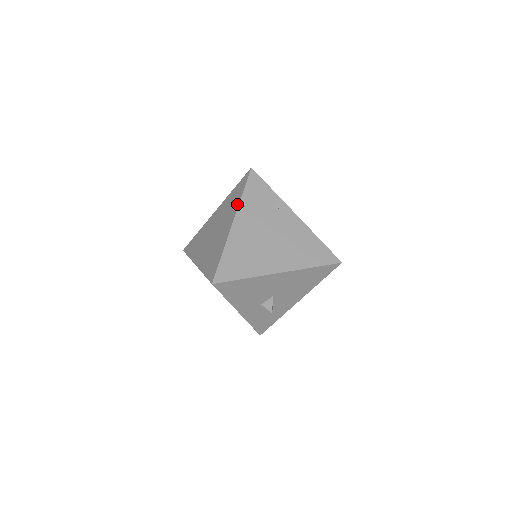
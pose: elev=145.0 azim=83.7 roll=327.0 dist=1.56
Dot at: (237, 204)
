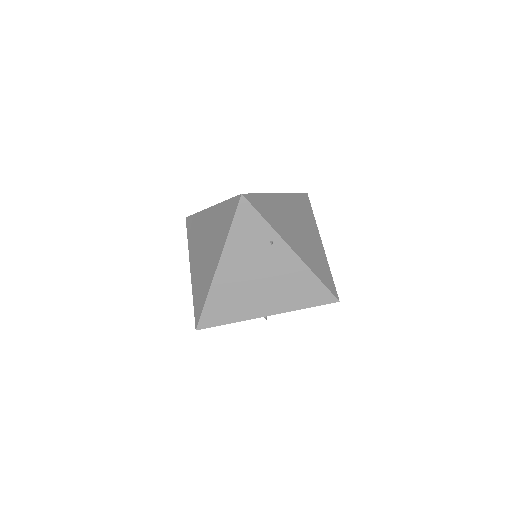
Dot at: (223, 241)
